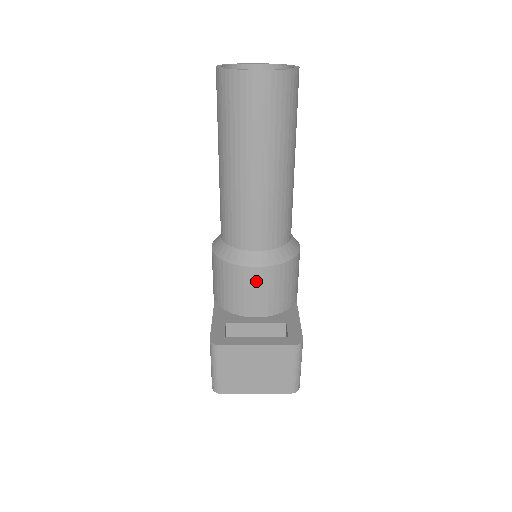
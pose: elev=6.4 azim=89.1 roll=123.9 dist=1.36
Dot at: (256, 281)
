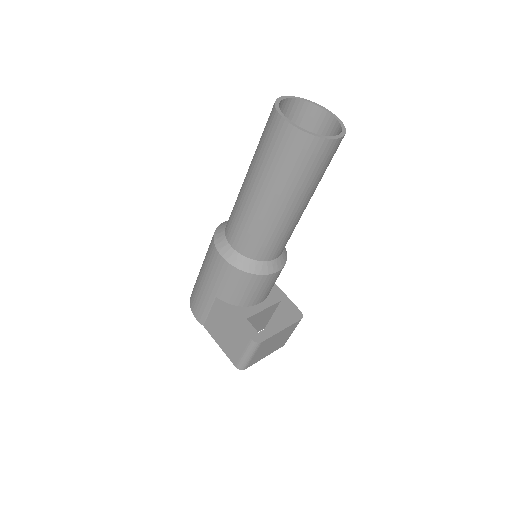
Dot at: (271, 281)
